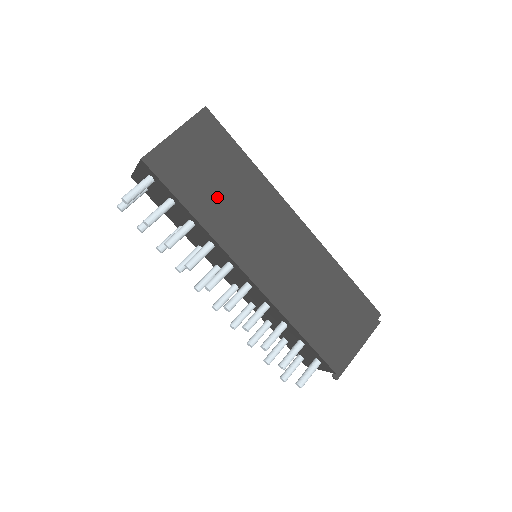
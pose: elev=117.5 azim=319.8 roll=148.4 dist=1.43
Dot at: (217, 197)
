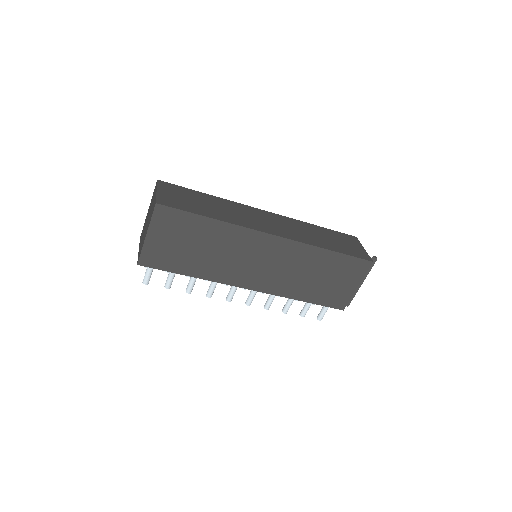
Dot at: (203, 257)
